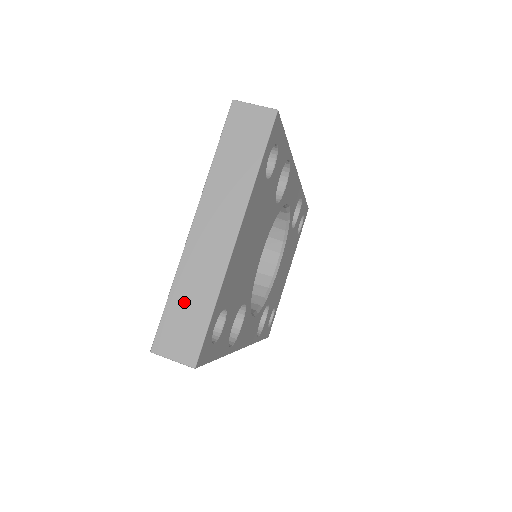
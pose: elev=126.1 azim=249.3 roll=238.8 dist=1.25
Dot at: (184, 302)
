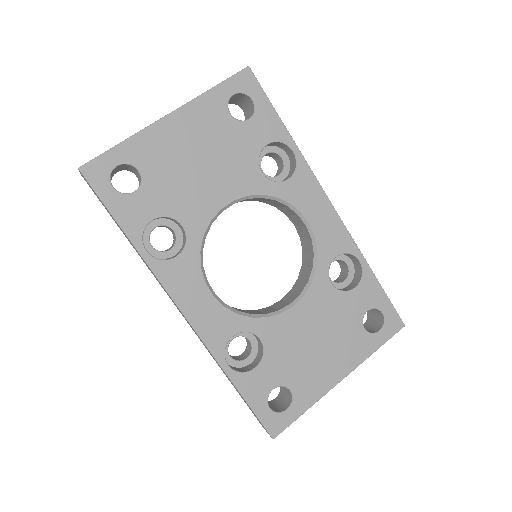
Dot at: occluded
